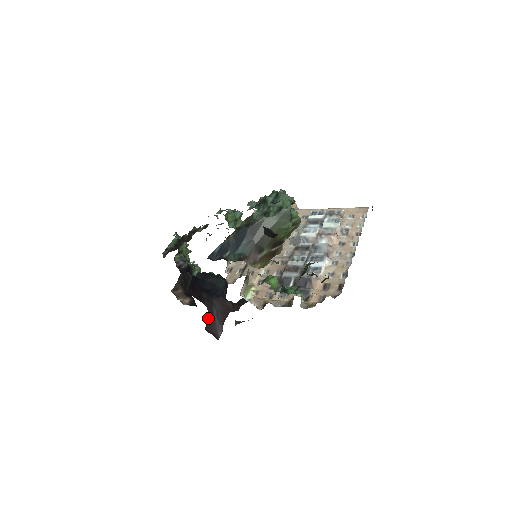
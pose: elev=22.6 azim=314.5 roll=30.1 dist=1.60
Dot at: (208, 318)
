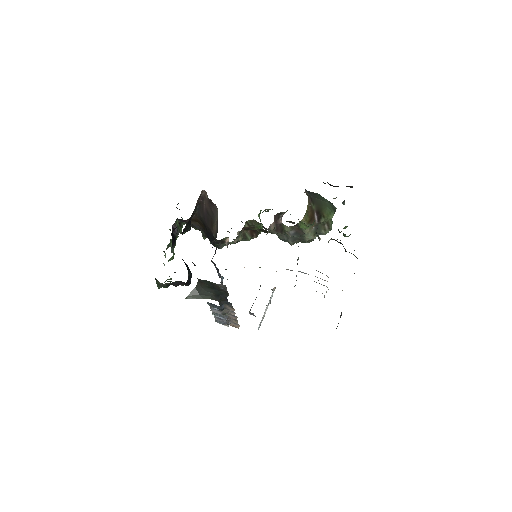
Dot at: occluded
